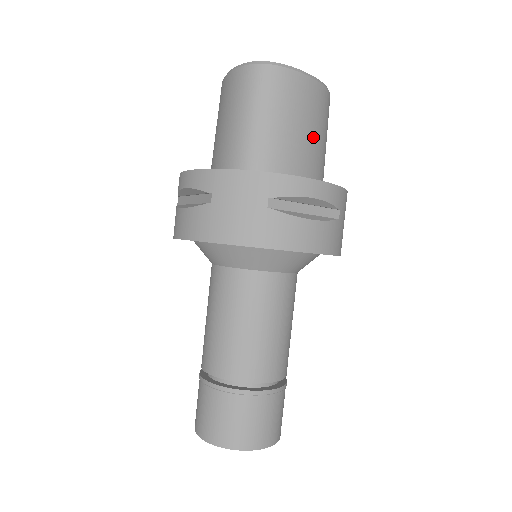
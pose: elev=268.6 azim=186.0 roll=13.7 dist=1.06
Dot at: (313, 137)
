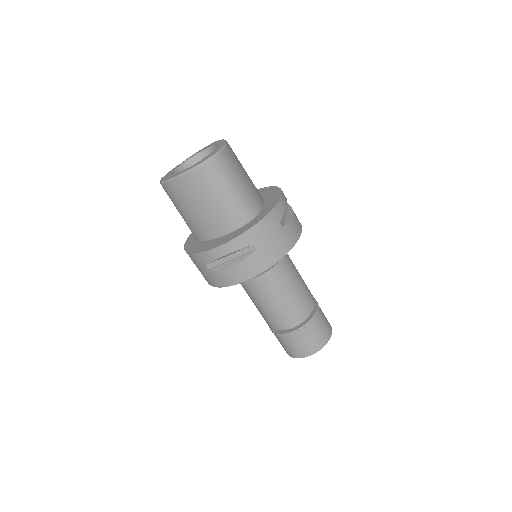
Dot at: occluded
